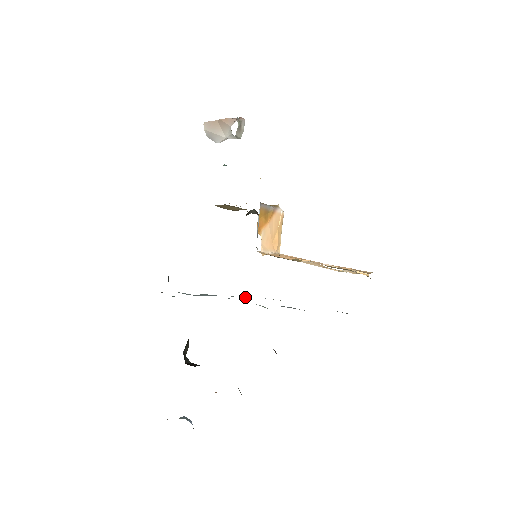
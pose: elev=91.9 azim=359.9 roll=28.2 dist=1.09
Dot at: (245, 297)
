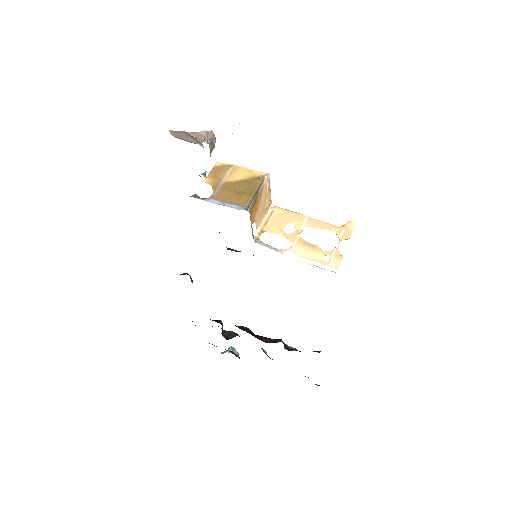
Dot at: occluded
